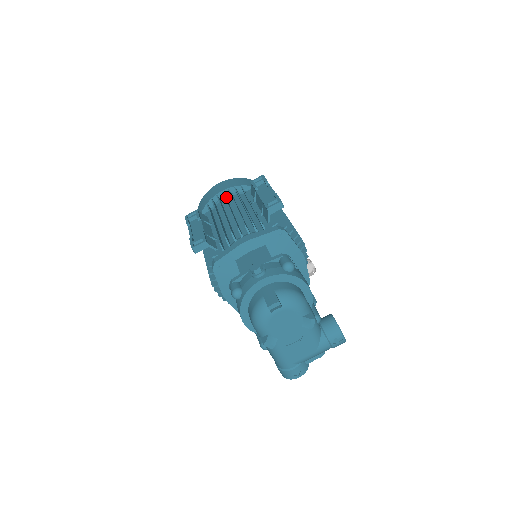
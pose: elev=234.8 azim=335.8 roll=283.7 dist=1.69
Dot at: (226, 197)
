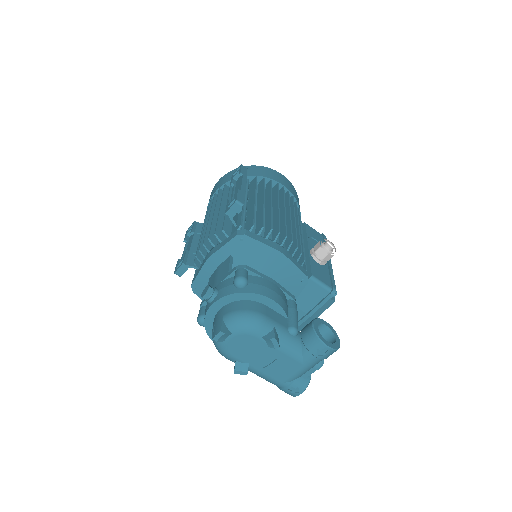
Dot at: occluded
